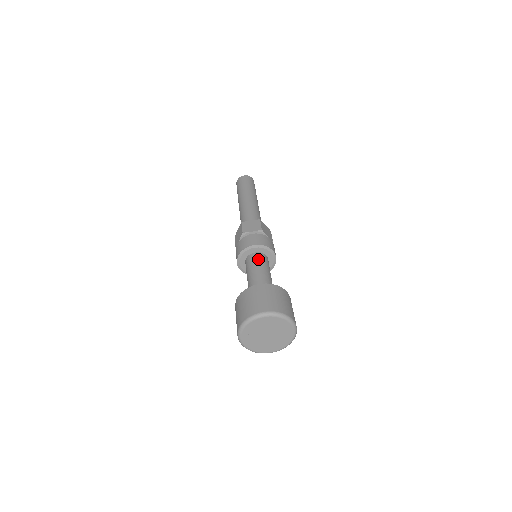
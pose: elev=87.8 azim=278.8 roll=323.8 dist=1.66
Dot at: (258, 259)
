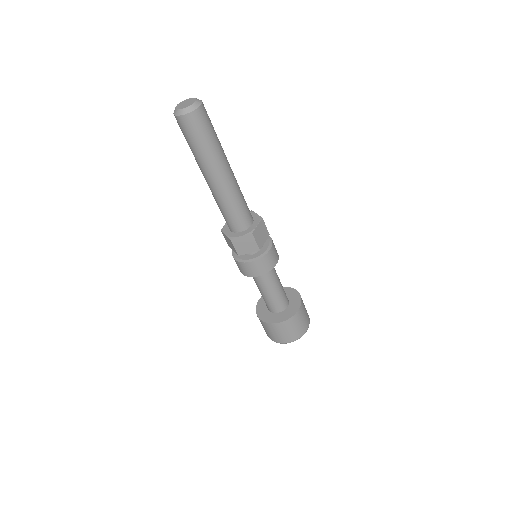
Dot at: (265, 279)
